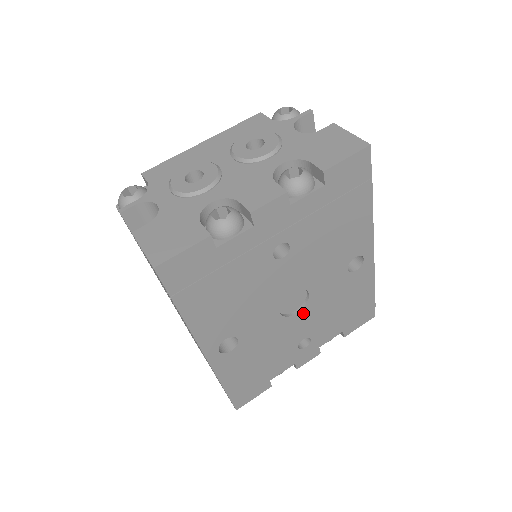
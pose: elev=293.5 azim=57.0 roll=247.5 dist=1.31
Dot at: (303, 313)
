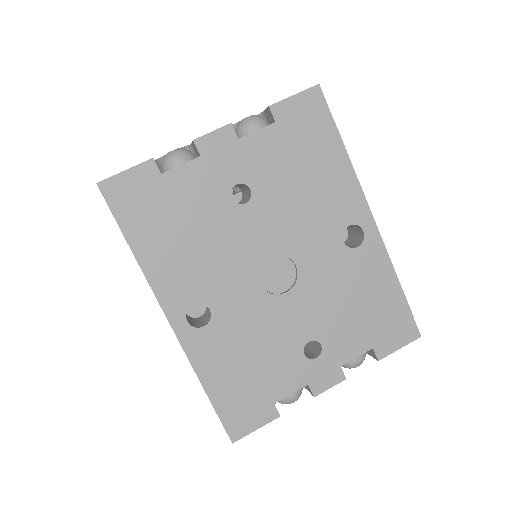
Dot at: (296, 295)
